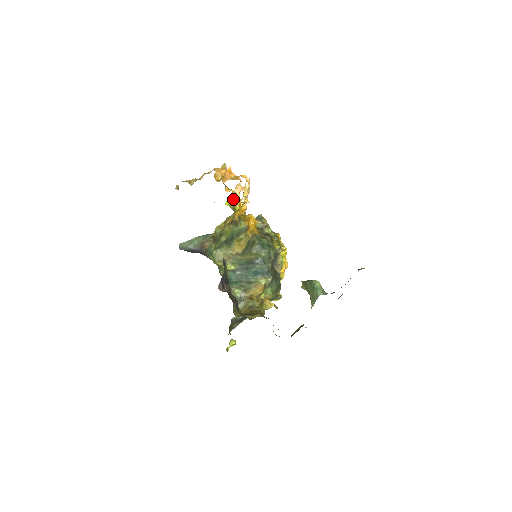
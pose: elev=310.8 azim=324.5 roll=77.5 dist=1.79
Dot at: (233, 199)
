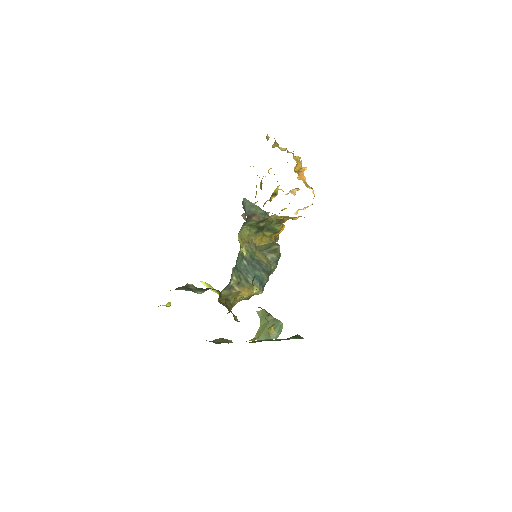
Dot at: occluded
